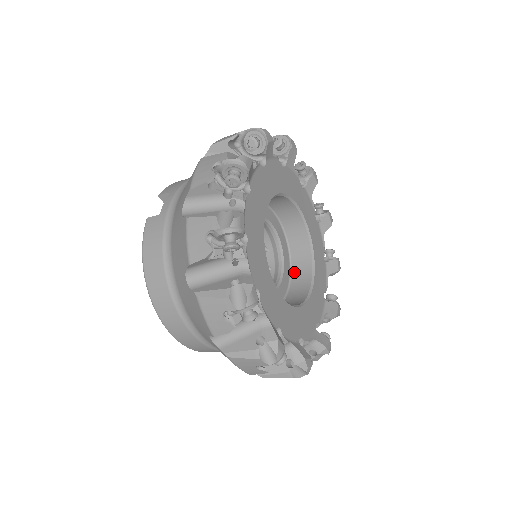
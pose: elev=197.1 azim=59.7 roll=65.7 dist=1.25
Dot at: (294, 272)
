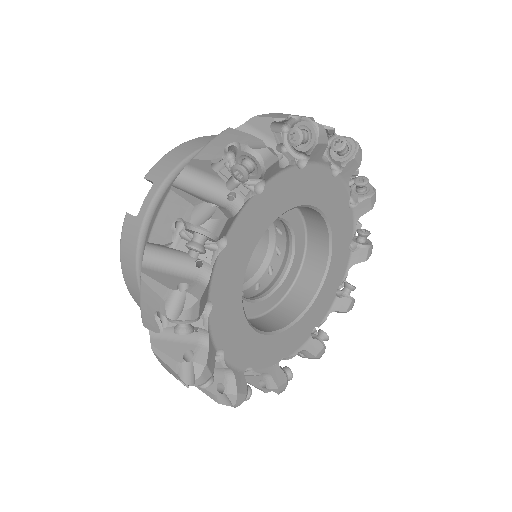
Dot at: (306, 264)
